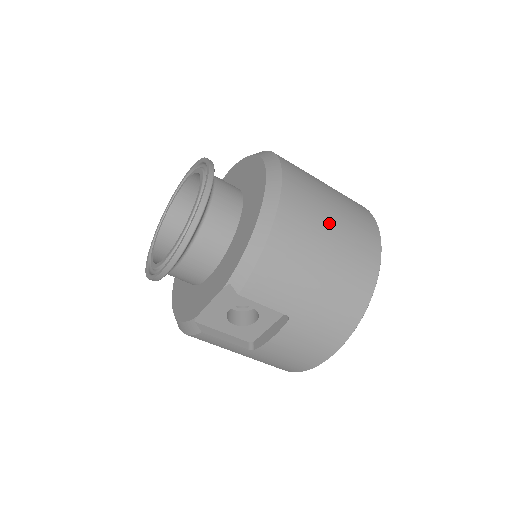
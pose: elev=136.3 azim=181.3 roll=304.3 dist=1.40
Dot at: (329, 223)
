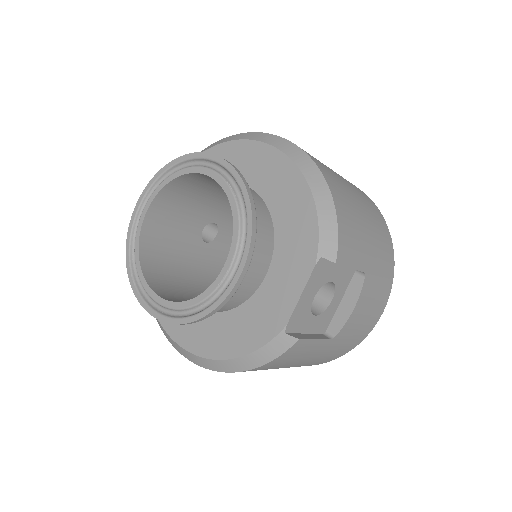
Dot at: (337, 175)
